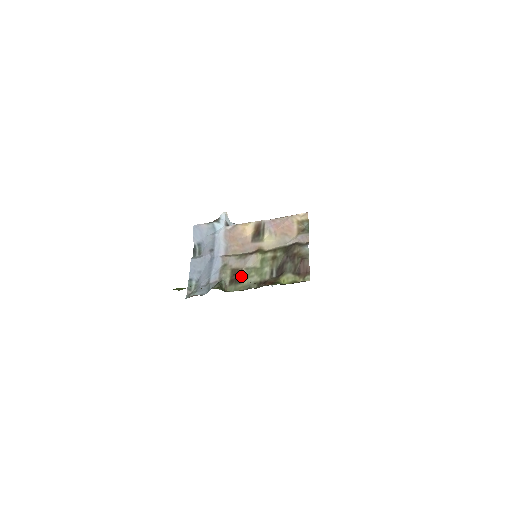
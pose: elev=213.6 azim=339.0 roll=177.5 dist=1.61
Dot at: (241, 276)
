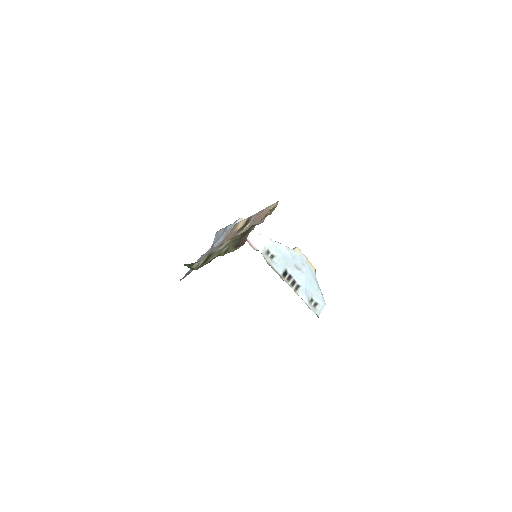
Dot at: (210, 258)
